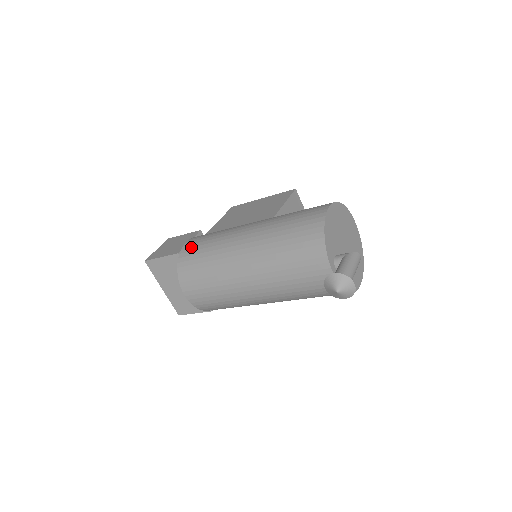
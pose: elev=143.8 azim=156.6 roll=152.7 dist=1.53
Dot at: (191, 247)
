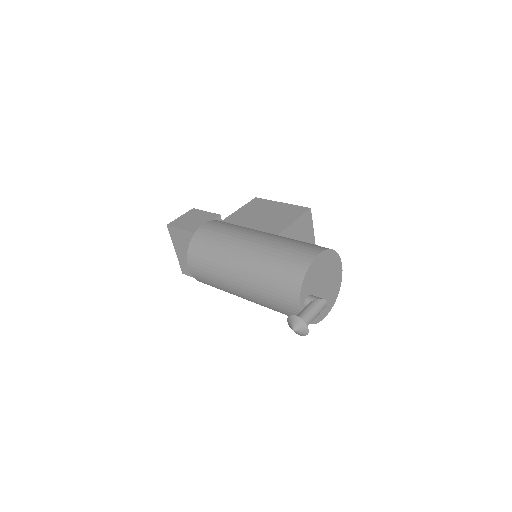
Dot at: (205, 232)
